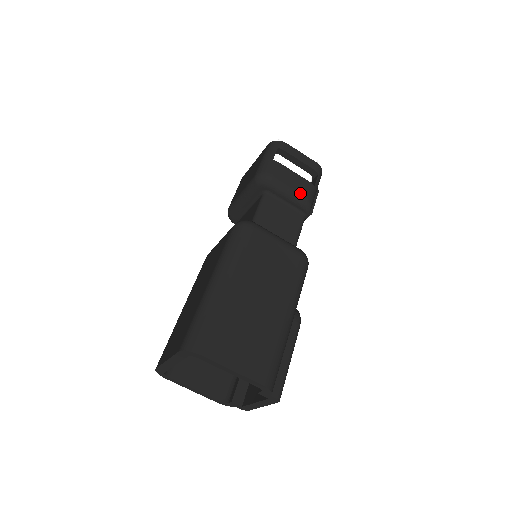
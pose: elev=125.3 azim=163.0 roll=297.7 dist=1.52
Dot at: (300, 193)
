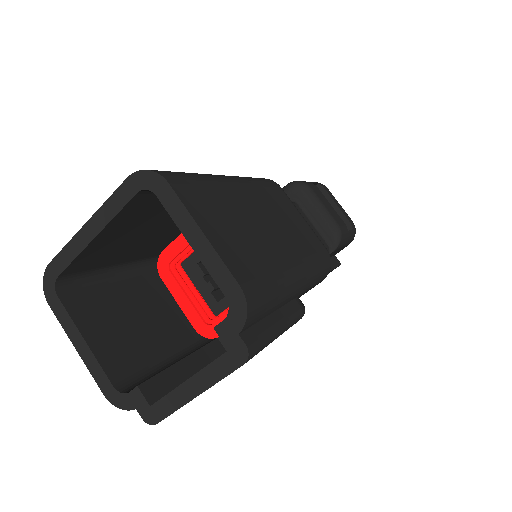
Dot at: (334, 218)
